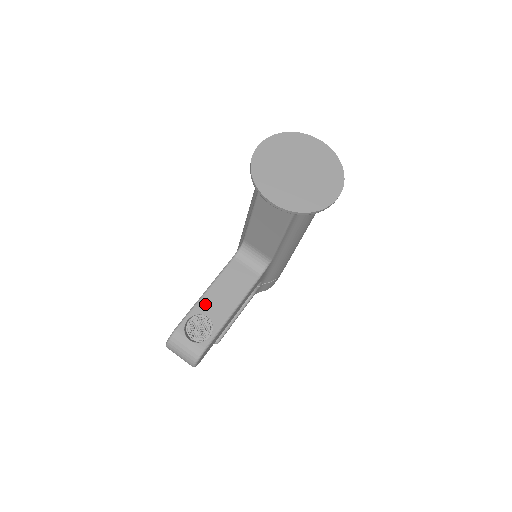
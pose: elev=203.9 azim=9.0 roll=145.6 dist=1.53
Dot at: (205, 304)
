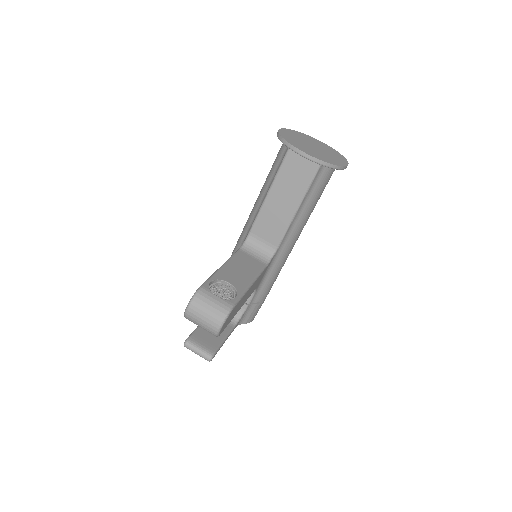
Dot at: (224, 274)
